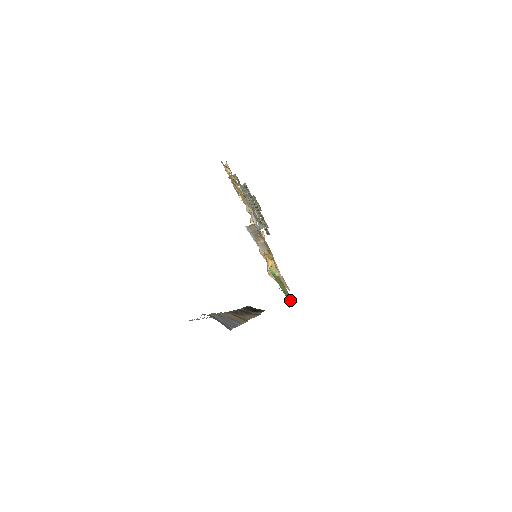
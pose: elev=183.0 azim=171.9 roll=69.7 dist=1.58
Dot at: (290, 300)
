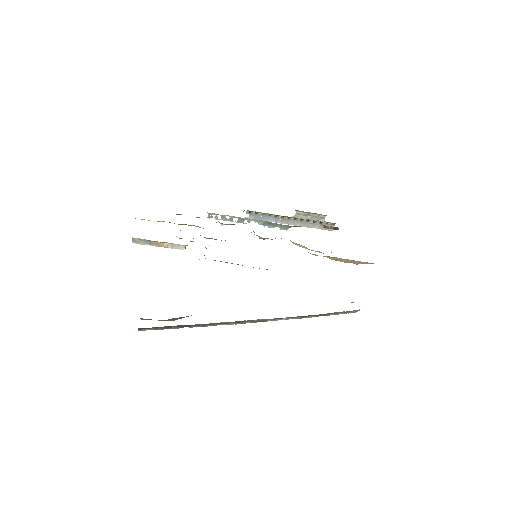
Dot at: occluded
